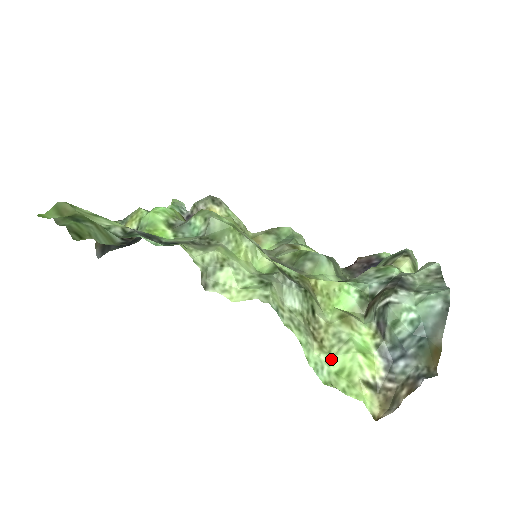
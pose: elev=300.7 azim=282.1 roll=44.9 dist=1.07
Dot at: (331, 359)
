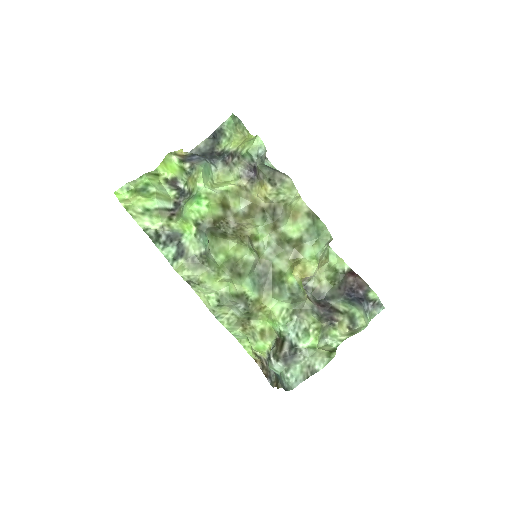
Dot at: (246, 336)
